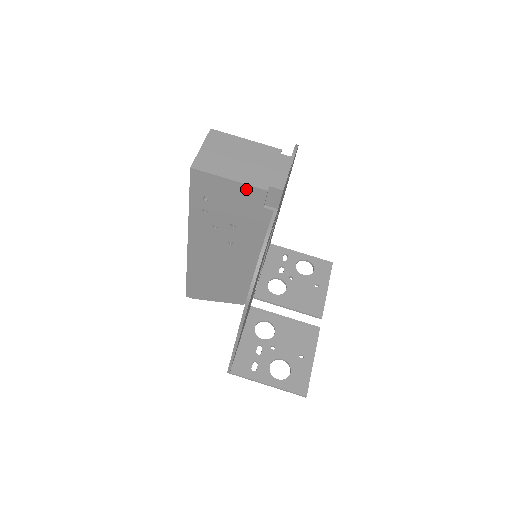
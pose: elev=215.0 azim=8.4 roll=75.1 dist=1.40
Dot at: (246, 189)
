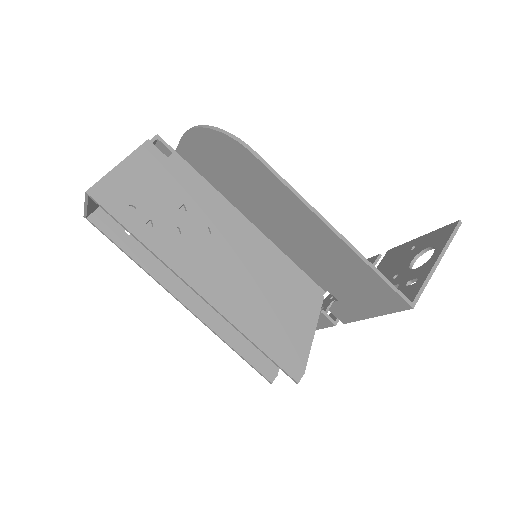
Dot at: (138, 157)
